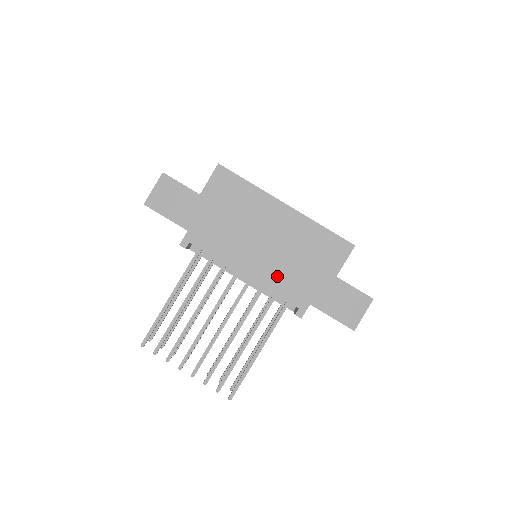
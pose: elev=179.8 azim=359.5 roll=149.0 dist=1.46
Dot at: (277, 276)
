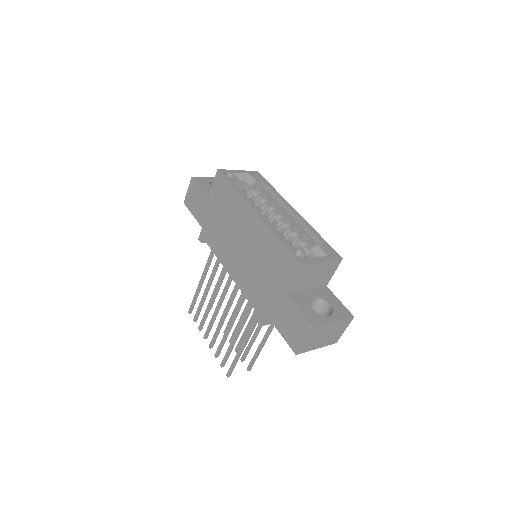
Dot at: (247, 280)
